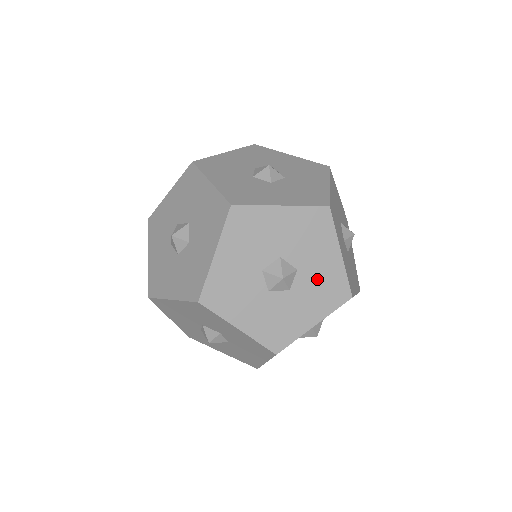
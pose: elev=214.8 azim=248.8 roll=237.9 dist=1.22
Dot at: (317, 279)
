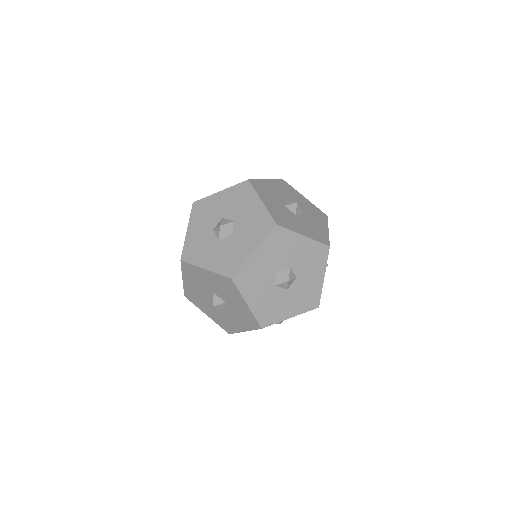
Dot at: (238, 311)
